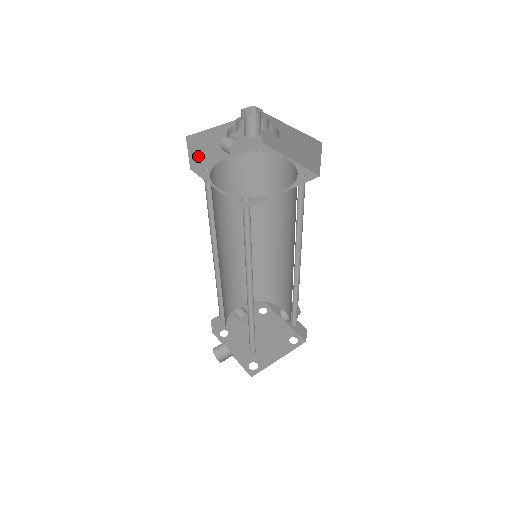
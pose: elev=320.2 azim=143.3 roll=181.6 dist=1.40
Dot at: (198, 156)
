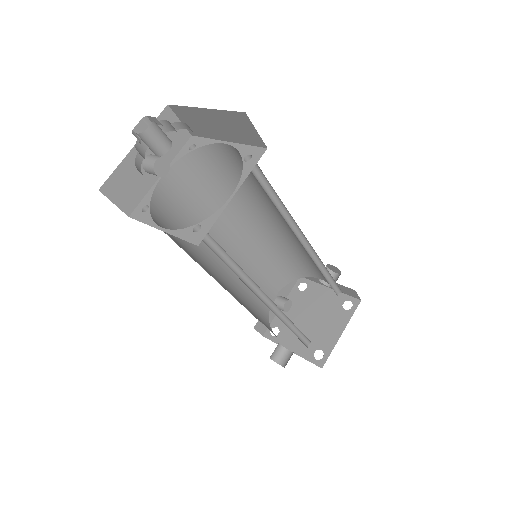
Dot at: (127, 199)
